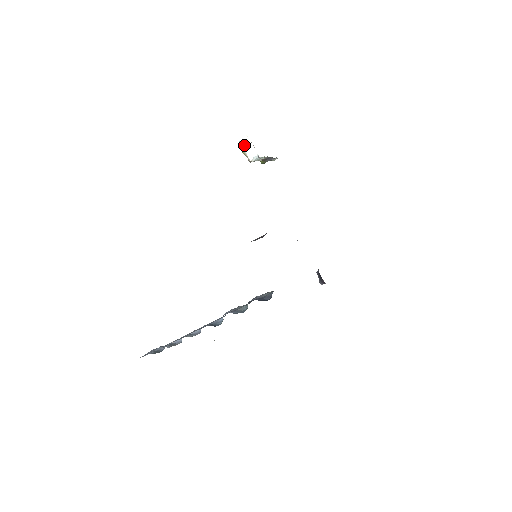
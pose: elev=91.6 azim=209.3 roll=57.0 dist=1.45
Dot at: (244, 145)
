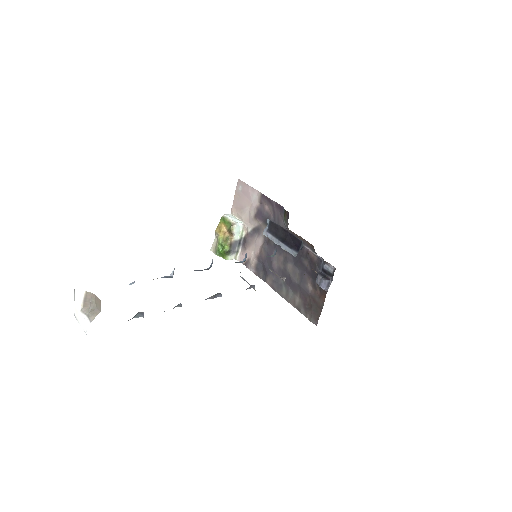
Dot at: (229, 216)
